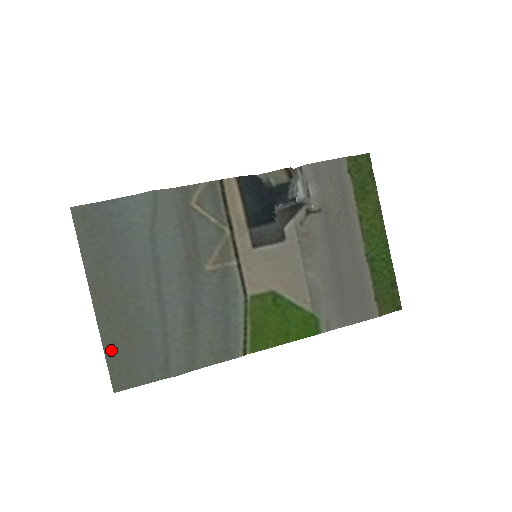
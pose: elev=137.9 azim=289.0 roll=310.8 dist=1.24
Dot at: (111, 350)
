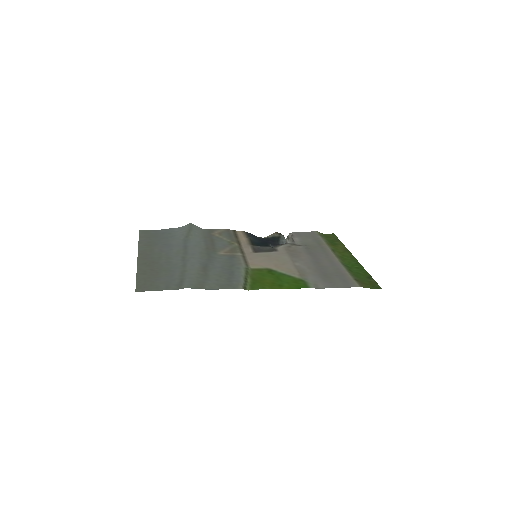
Dot at: (142, 274)
